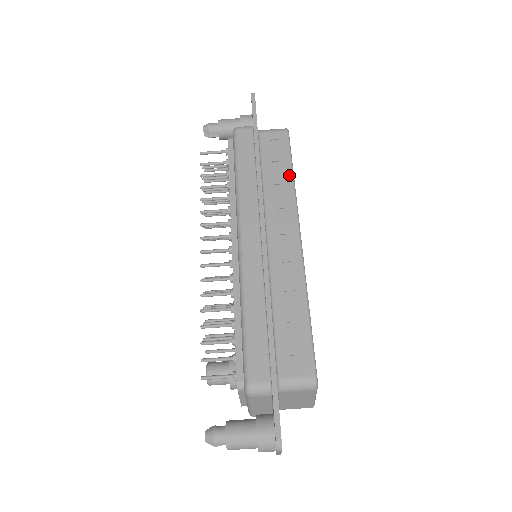
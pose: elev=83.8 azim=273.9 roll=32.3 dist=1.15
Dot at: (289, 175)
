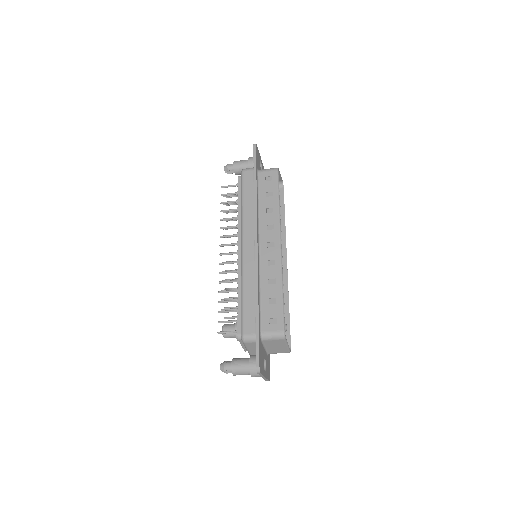
Dot at: (276, 202)
